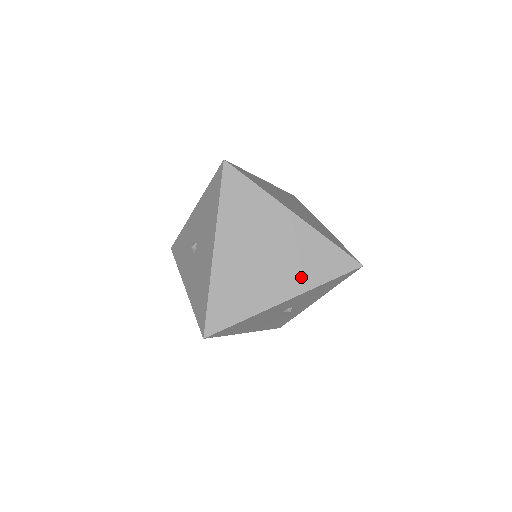
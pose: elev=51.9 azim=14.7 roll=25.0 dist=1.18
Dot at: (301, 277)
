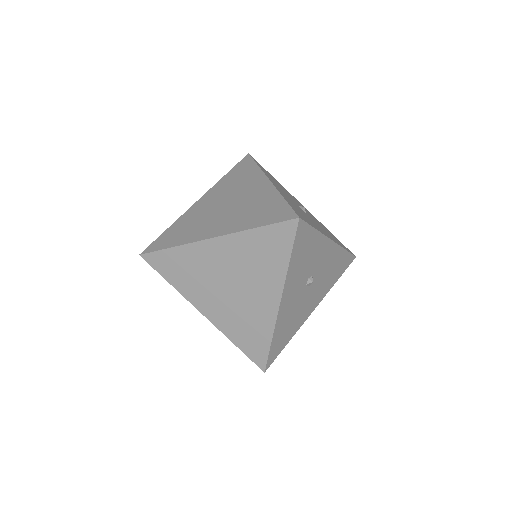
Dot at: (269, 276)
